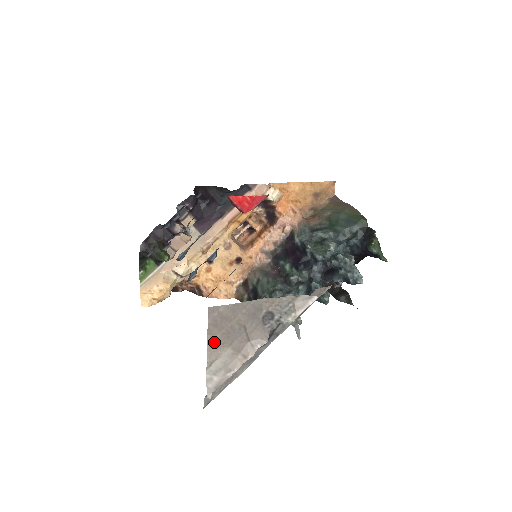
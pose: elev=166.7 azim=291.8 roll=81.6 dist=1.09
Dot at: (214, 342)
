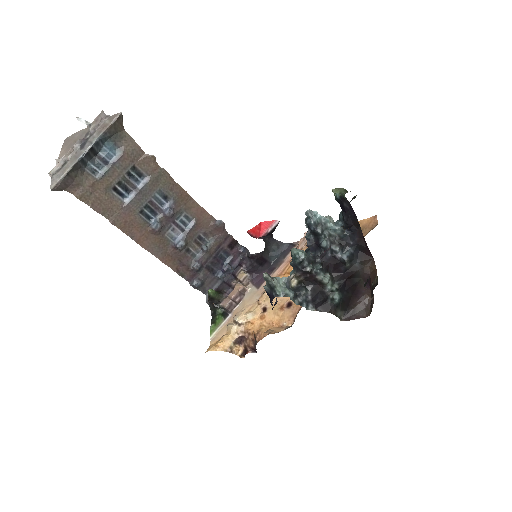
Dot at: (63, 152)
